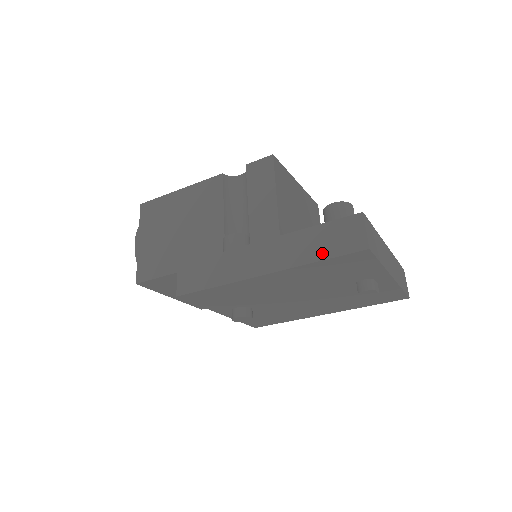
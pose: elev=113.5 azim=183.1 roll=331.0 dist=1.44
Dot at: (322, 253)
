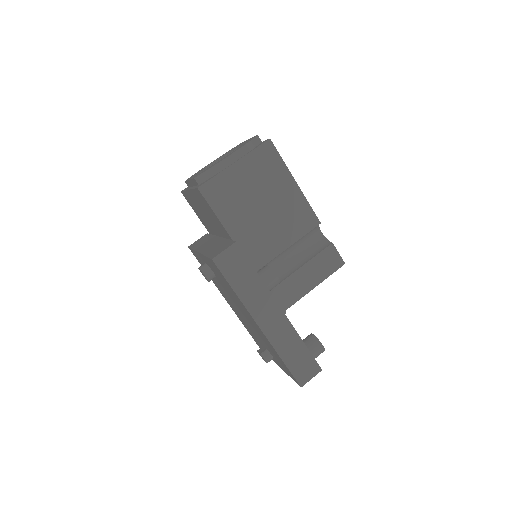
Dot at: (289, 360)
